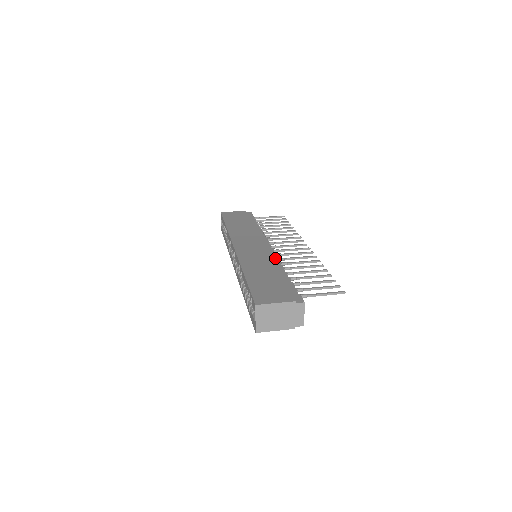
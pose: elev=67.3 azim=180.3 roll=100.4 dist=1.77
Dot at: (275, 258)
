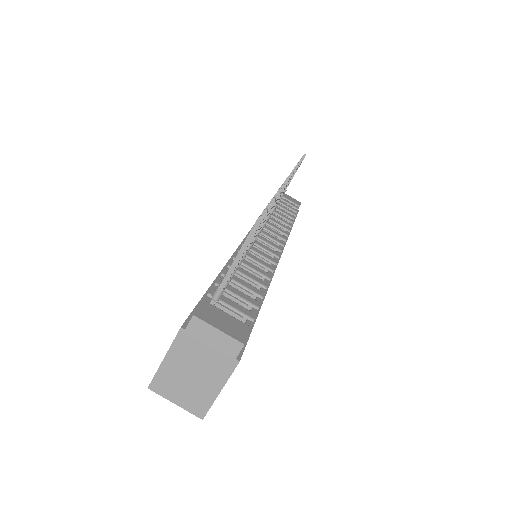
Dot at: occluded
